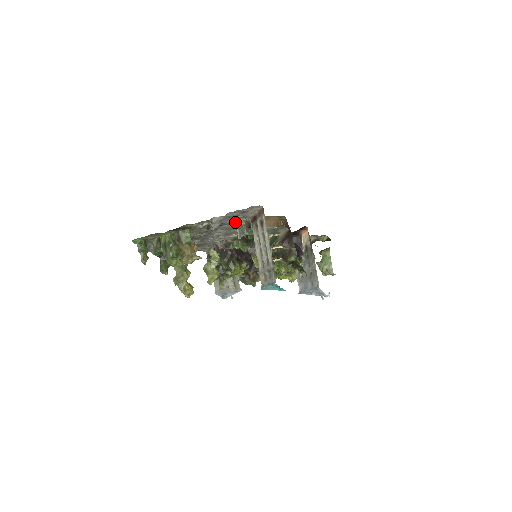
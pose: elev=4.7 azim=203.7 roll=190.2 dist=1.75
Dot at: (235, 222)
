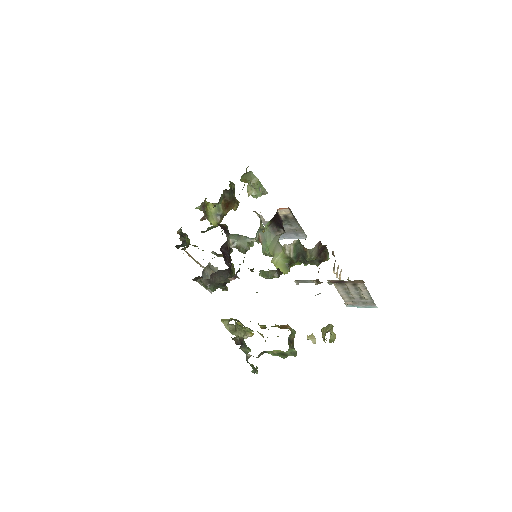
Dot at: occluded
